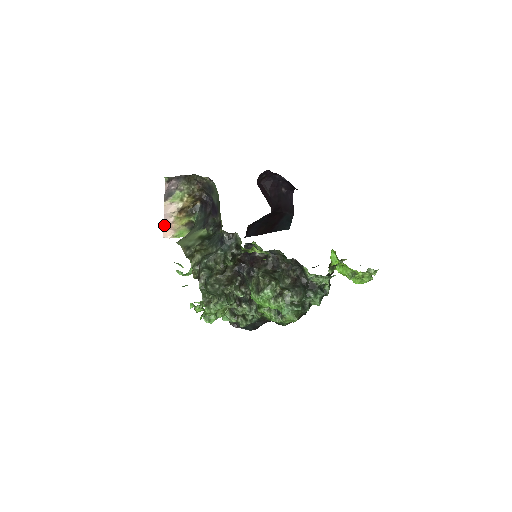
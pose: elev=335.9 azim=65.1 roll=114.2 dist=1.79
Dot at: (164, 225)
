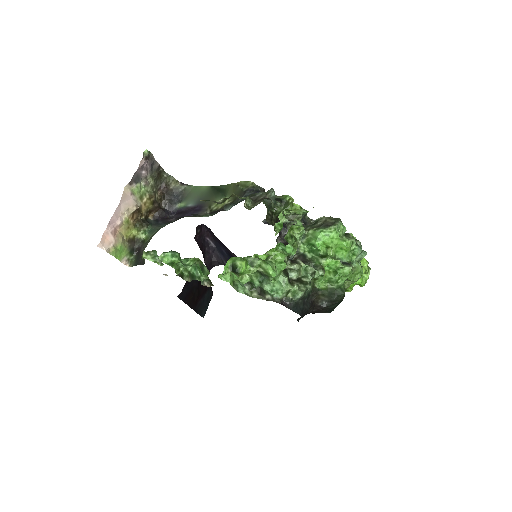
Dot at: (109, 224)
